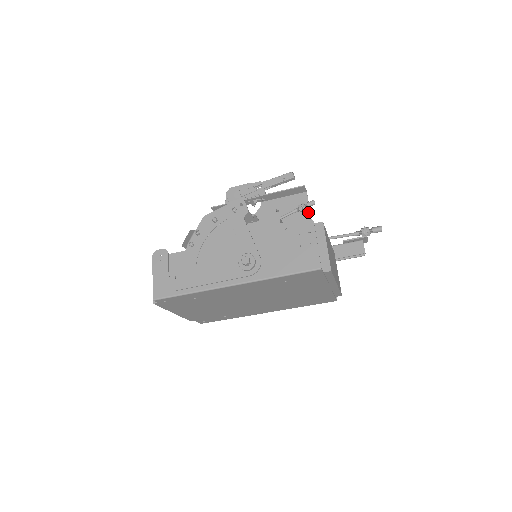
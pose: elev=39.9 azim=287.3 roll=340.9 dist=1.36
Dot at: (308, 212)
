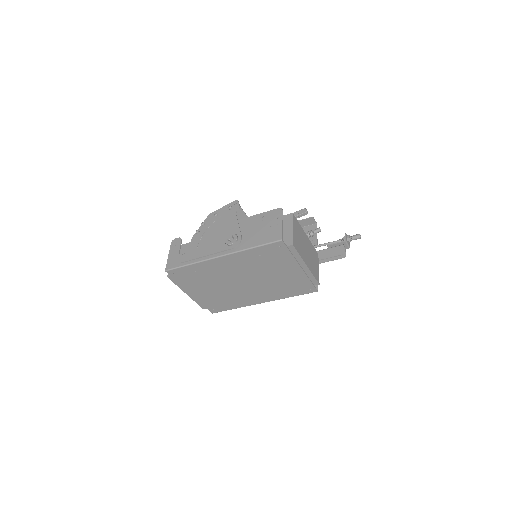
Dot at: (315, 238)
